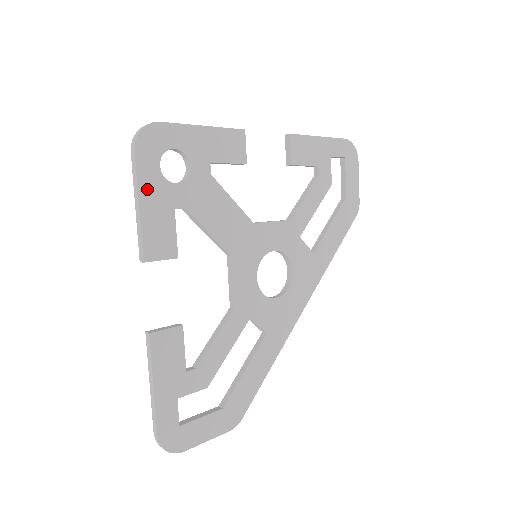
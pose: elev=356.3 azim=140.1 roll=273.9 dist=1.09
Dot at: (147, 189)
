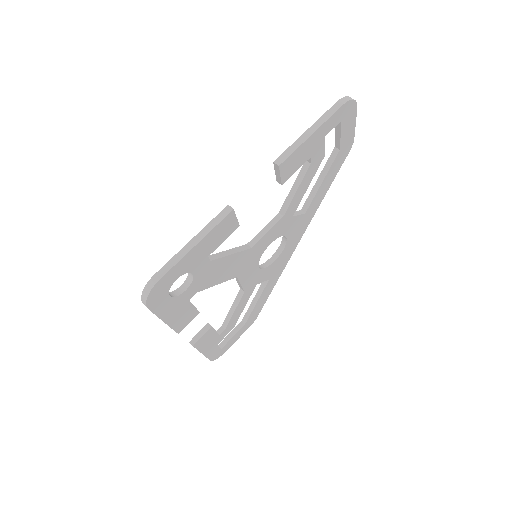
Dot at: (166, 312)
